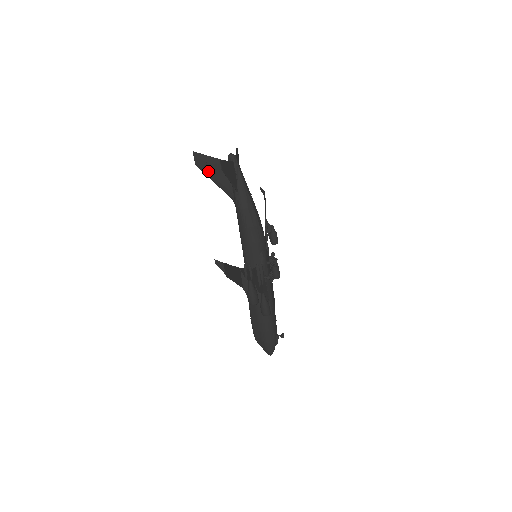
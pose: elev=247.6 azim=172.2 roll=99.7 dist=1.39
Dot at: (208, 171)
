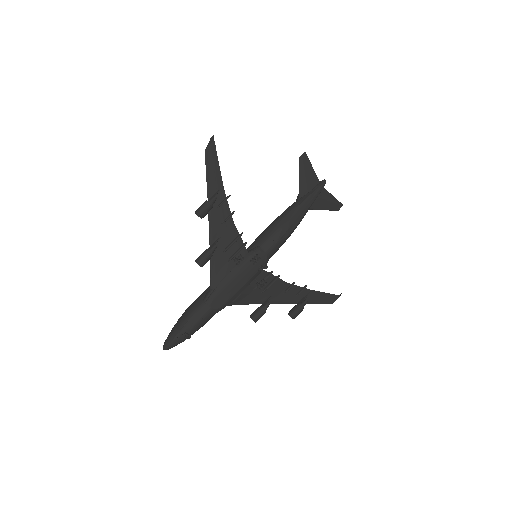
Dot at: occluded
